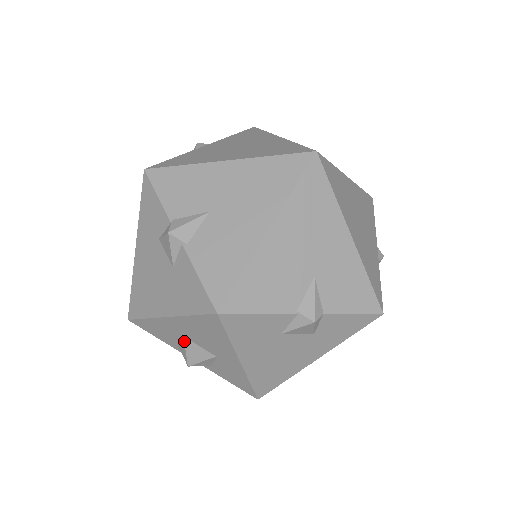
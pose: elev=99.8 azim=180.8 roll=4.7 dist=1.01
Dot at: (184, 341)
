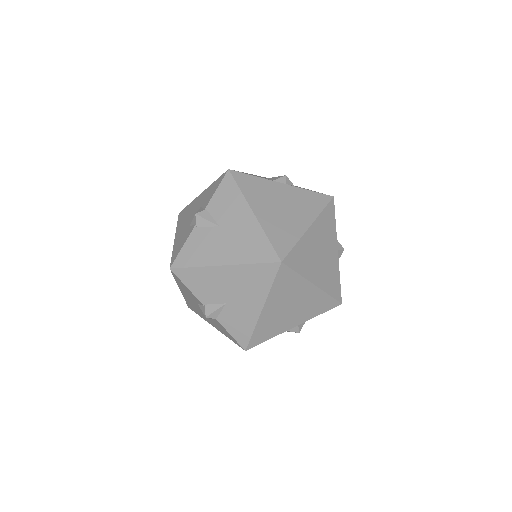
Dot at: occluded
